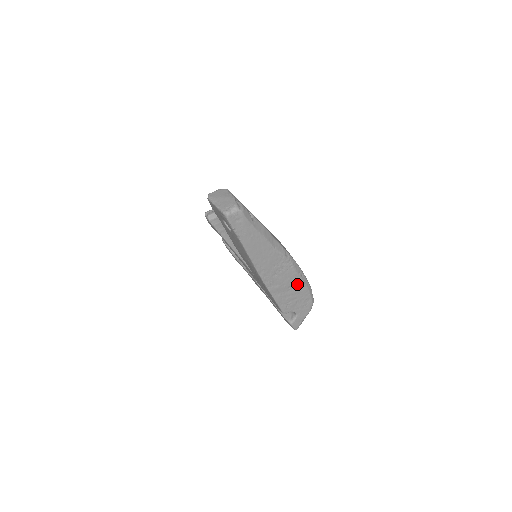
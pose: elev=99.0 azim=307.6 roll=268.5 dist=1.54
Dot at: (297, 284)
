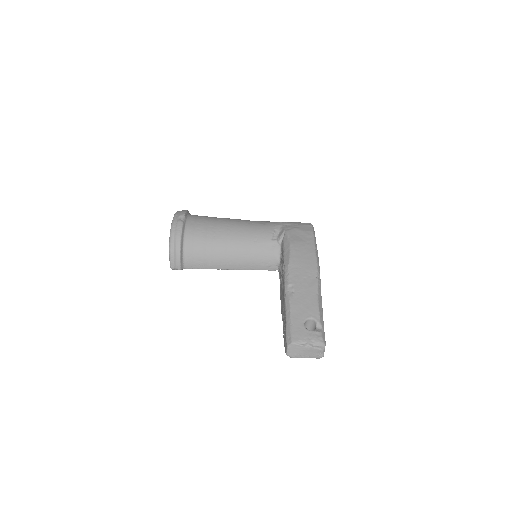
Dot at: occluded
